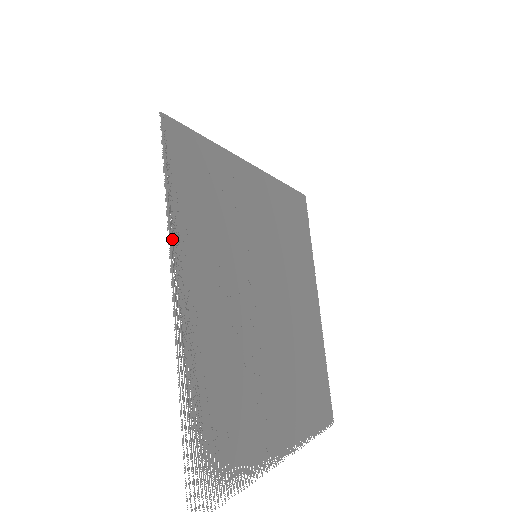
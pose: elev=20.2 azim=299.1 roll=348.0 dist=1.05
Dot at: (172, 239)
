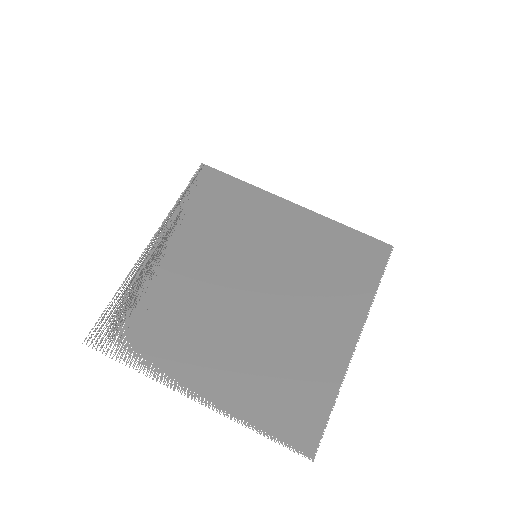
Dot at: (170, 217)
